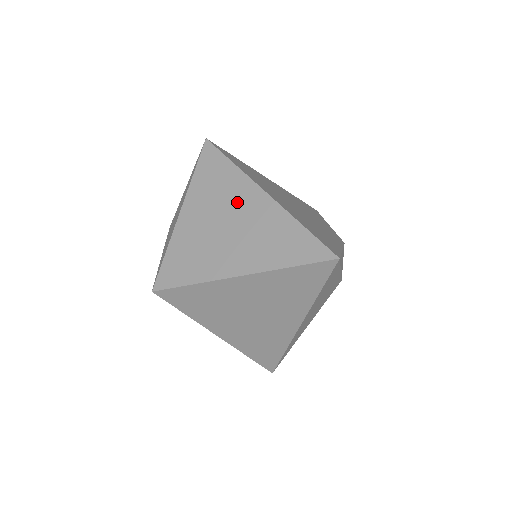
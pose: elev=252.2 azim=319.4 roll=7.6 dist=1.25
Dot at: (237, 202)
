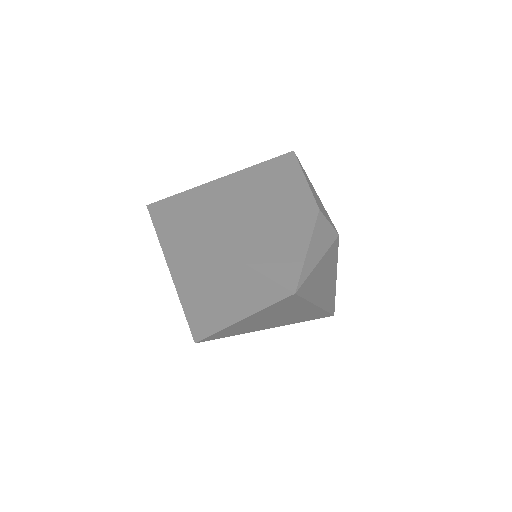
Dot at: (200, 260)
